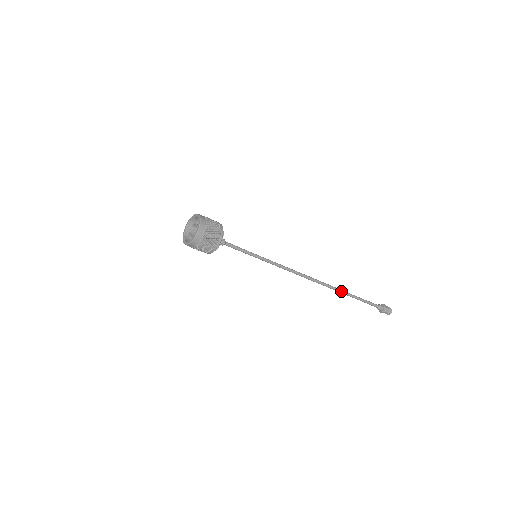
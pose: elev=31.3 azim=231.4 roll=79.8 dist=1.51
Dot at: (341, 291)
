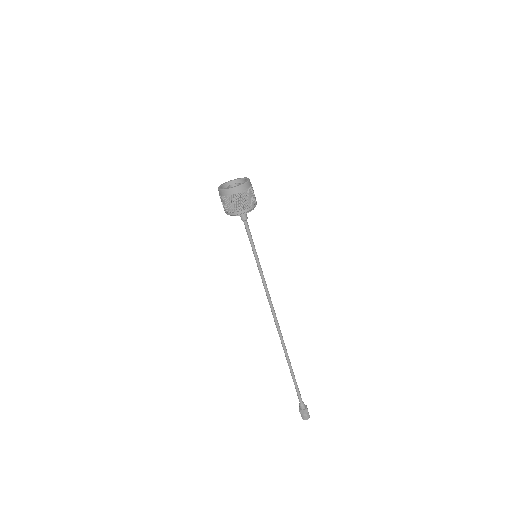
Dot at: (288, 356)
